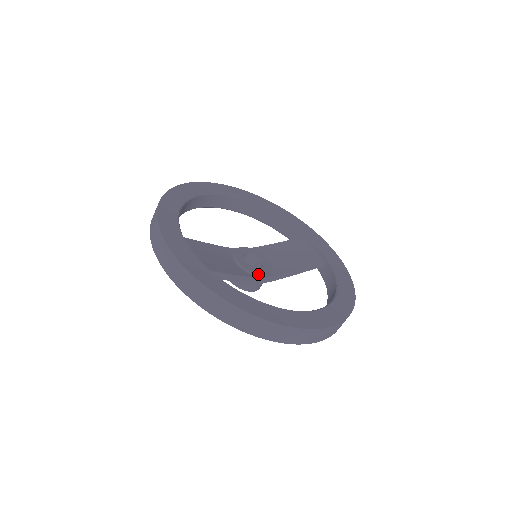
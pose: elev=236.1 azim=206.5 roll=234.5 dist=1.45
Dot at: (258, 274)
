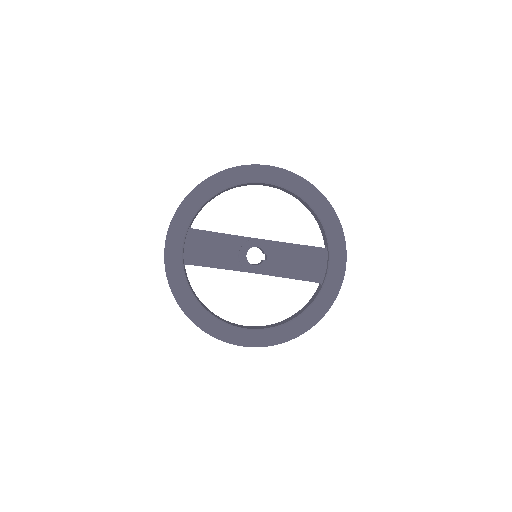
Dot at: (248, 271)
